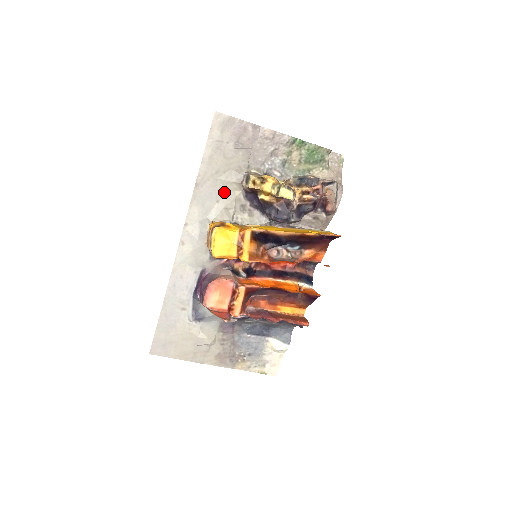
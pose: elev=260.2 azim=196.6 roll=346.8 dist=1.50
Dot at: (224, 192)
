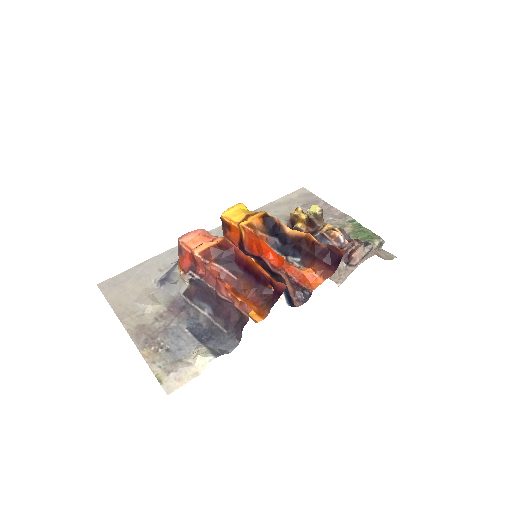
Dot at: occluded
